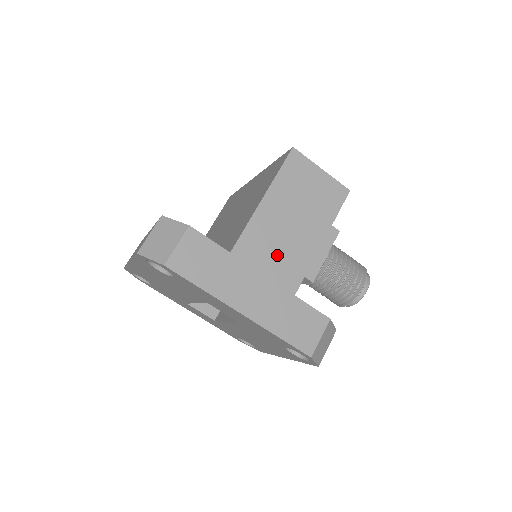
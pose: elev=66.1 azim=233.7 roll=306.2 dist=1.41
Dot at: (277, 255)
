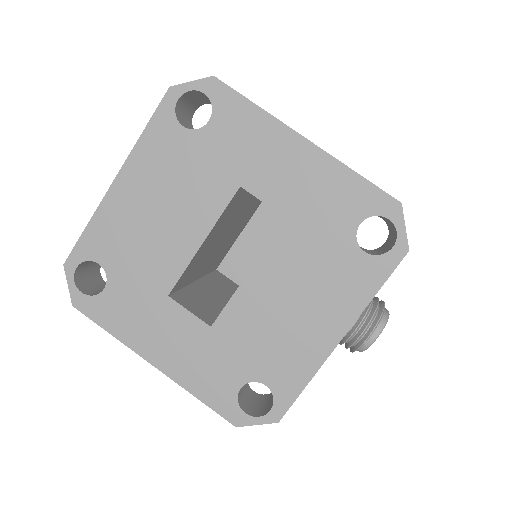
Dot at: occluded
